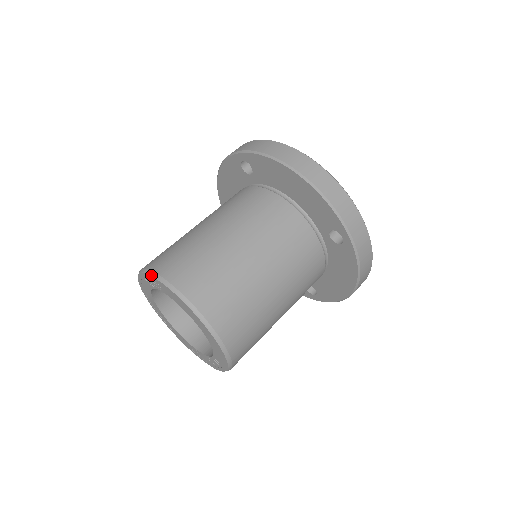
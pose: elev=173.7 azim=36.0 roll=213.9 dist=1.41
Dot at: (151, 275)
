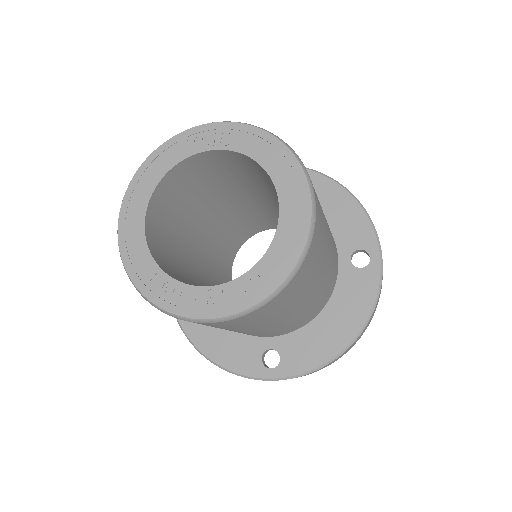
Dot at: (227, 121)
